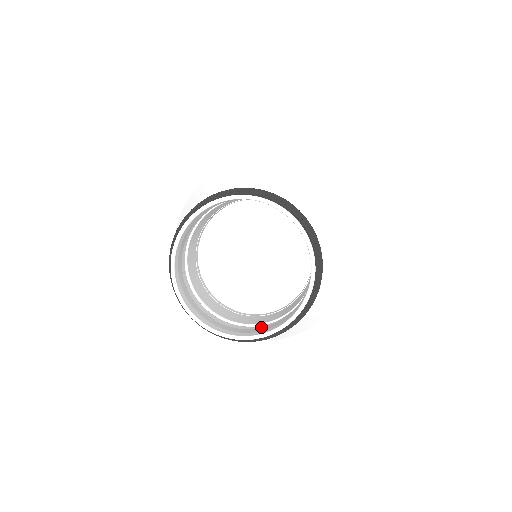
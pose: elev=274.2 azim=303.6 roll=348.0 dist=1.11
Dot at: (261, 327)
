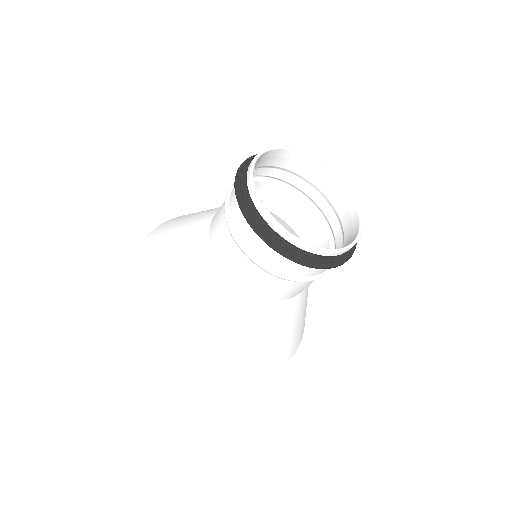
Dot at: (291, 268)
